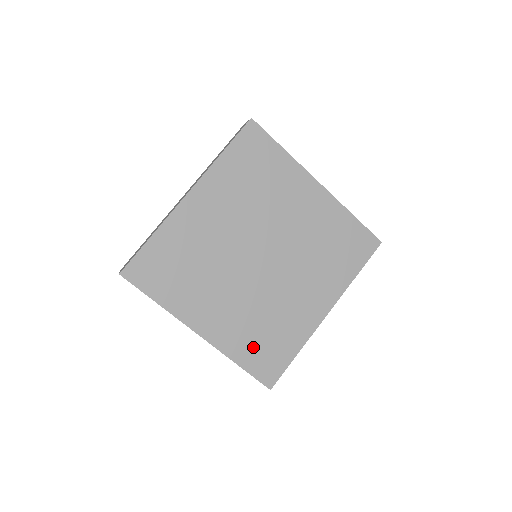
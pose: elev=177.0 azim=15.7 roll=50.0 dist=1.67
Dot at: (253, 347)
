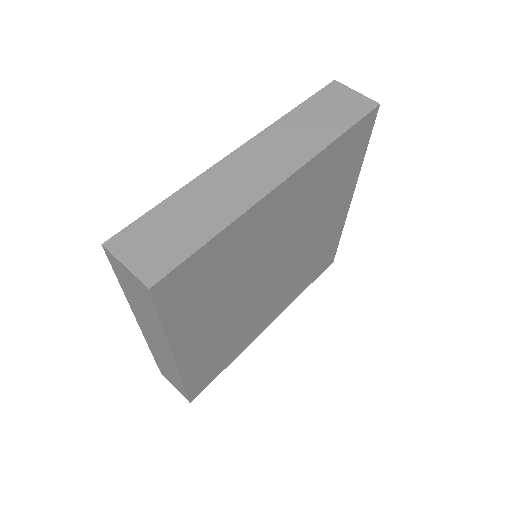
Dot at: (207, 365)
